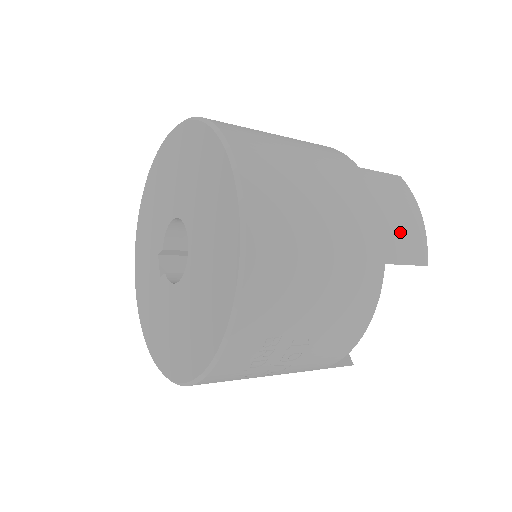
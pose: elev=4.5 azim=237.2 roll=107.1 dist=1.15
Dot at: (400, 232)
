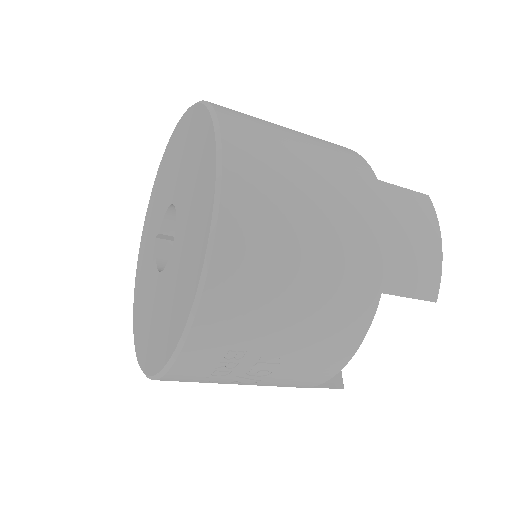
Dot at: (408, 260)
